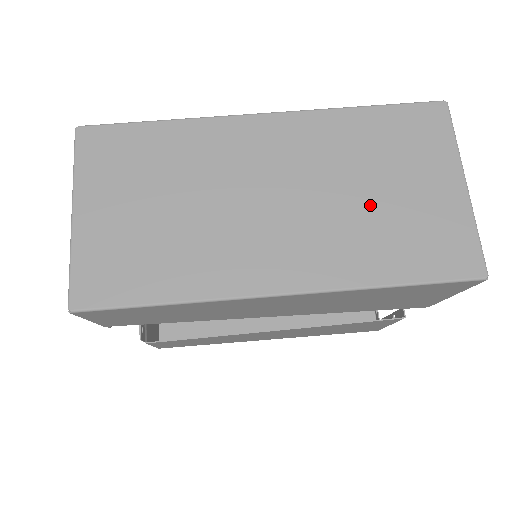
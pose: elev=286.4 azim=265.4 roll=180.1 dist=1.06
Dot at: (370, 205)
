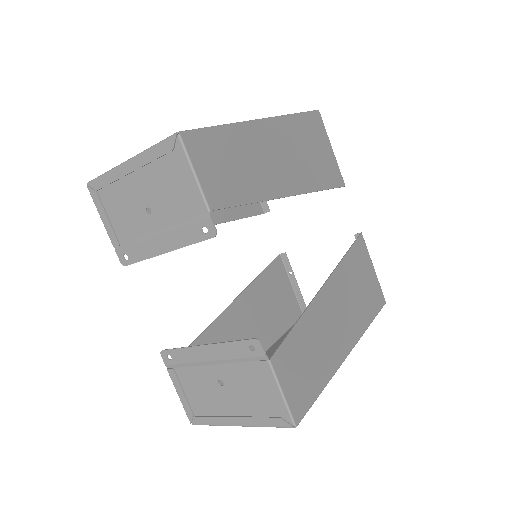
Dot at: occluded
